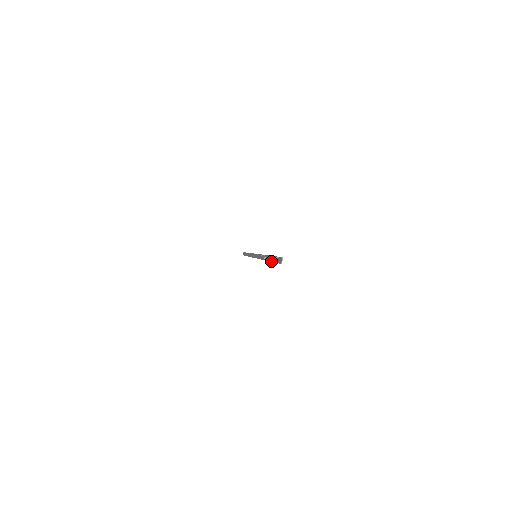
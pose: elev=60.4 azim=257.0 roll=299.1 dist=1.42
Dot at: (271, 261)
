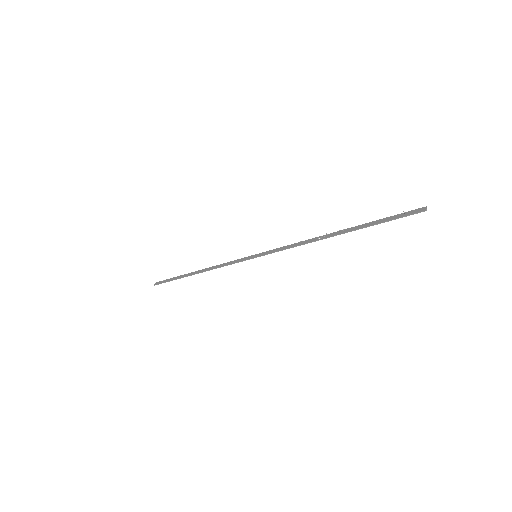
Dot at: (367, 226)
